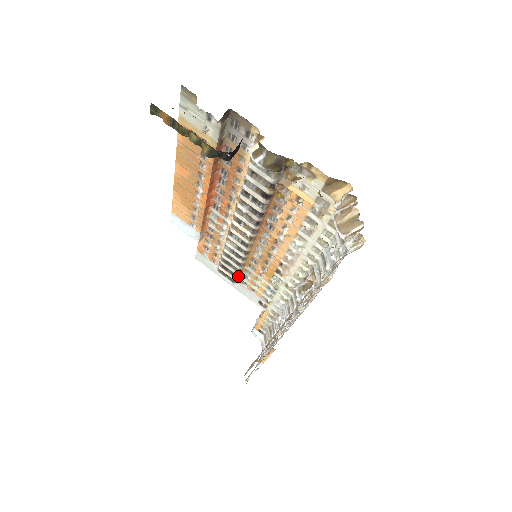
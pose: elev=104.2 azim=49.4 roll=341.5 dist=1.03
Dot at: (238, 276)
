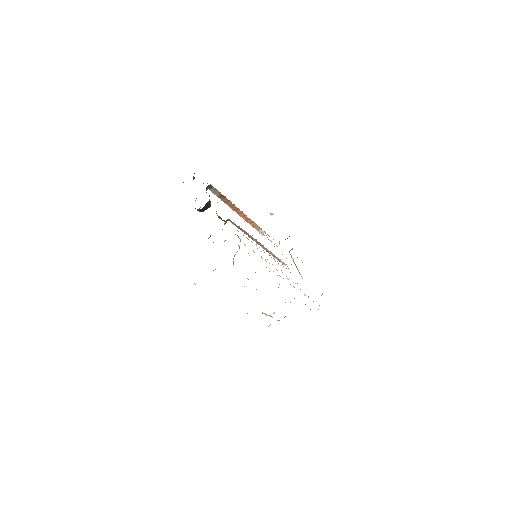
Dot at: (280, 261)
